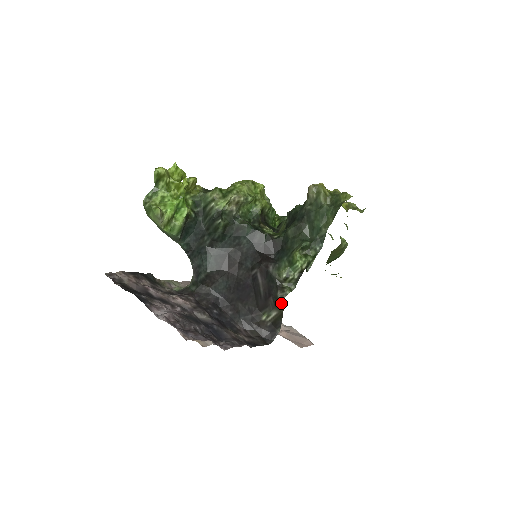
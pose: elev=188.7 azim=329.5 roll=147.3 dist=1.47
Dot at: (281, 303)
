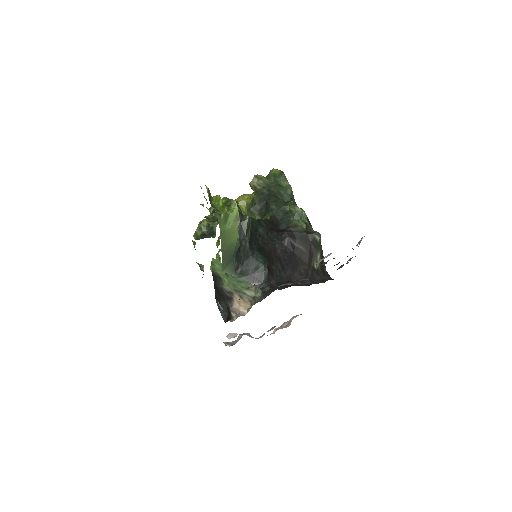
Dot at: (319, 242)
